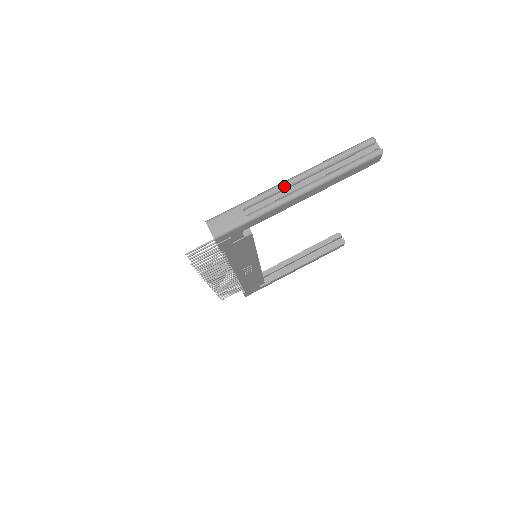
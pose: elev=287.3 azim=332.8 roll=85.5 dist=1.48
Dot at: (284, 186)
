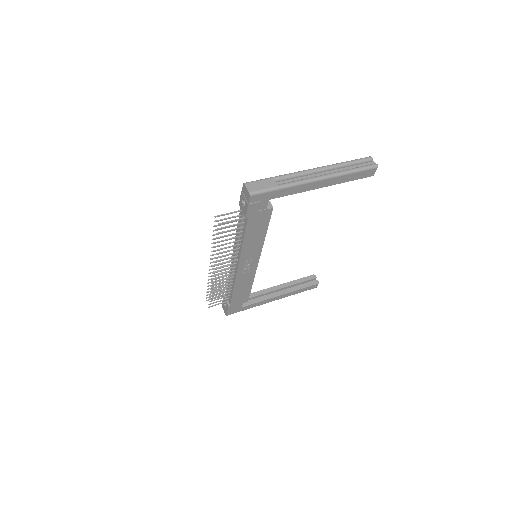
Dot at: (306, 172)
